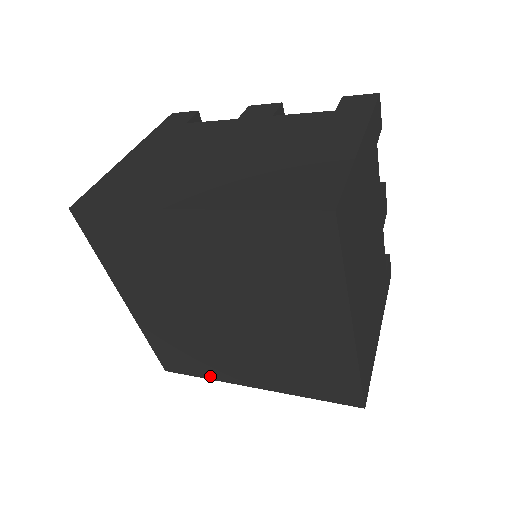
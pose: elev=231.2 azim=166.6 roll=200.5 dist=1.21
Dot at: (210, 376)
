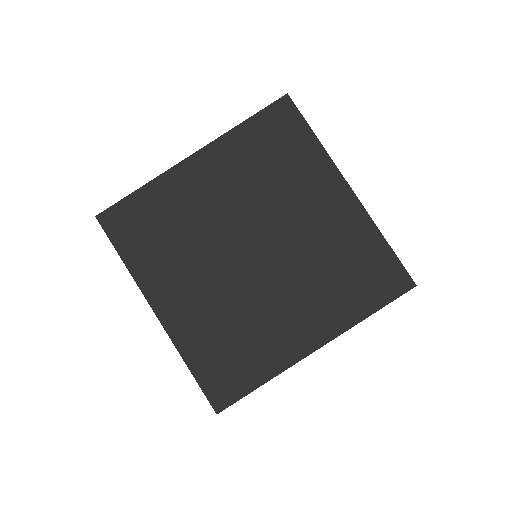
Dot at: (267, 374)
